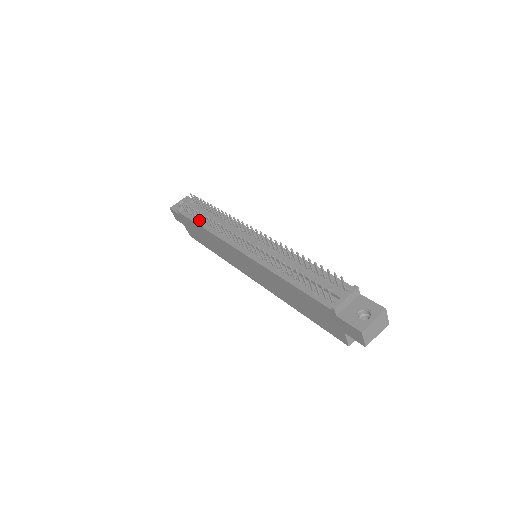
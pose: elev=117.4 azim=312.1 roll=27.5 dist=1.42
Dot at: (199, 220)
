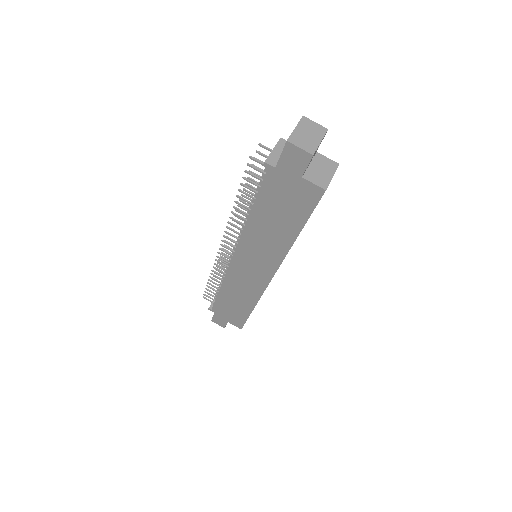
Dot at: occluded
